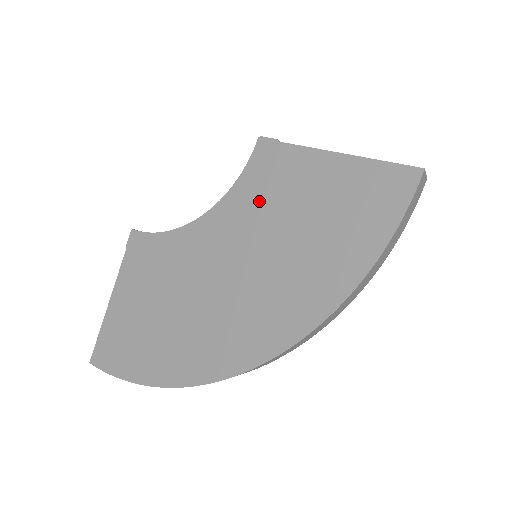
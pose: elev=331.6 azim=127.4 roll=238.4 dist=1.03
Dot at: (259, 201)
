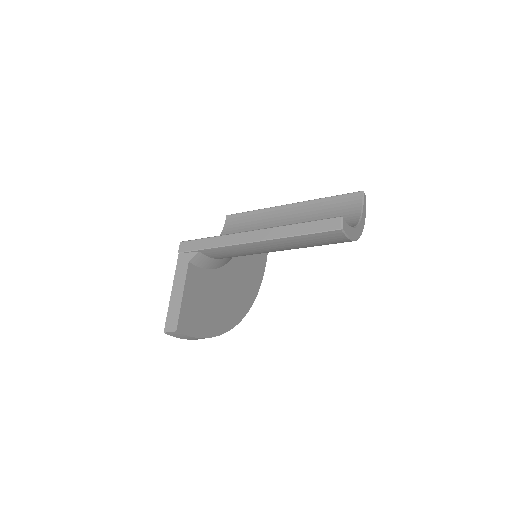
Dot at: occluded
